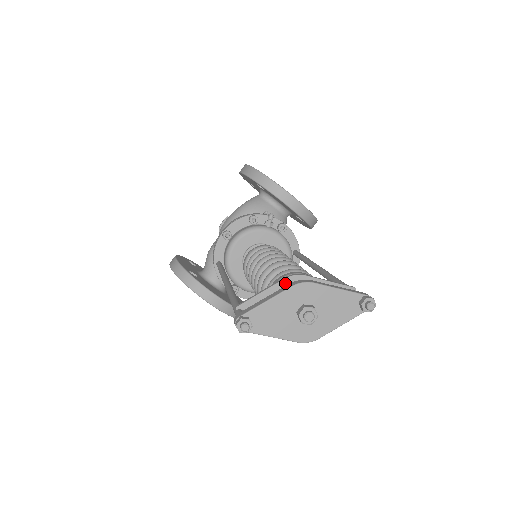
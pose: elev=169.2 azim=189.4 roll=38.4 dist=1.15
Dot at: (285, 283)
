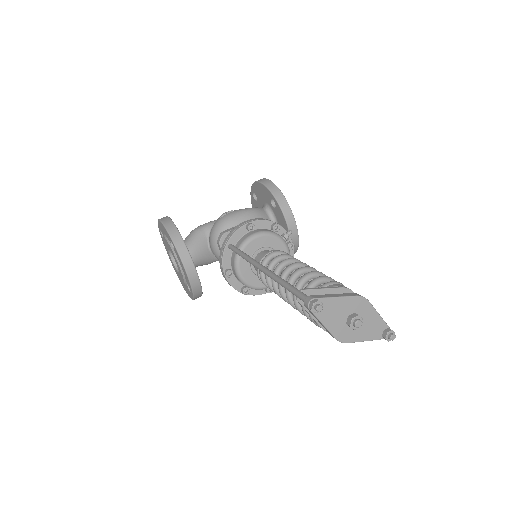
Dot at: (340, 291)
